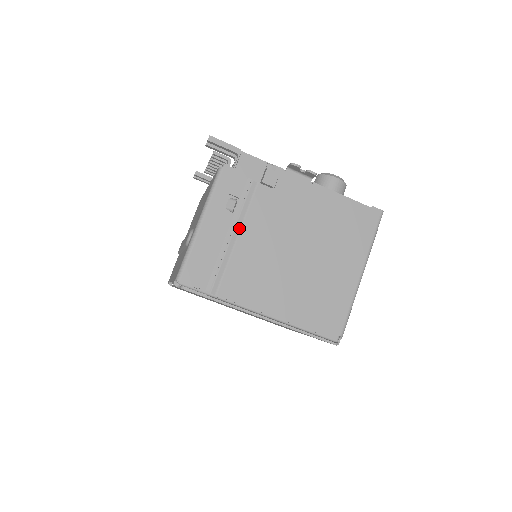
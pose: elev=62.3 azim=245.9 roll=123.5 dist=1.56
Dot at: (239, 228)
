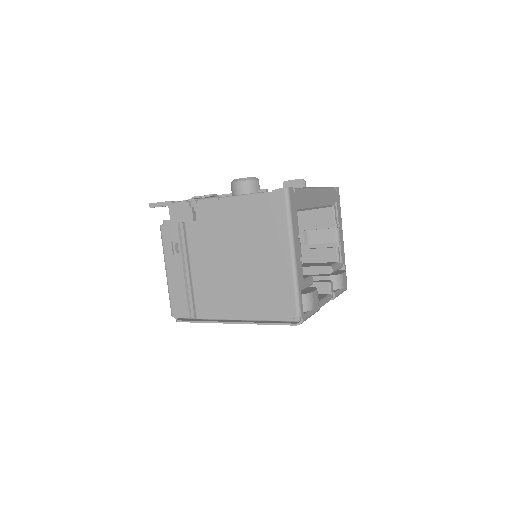
Dot at: (189, 263)
